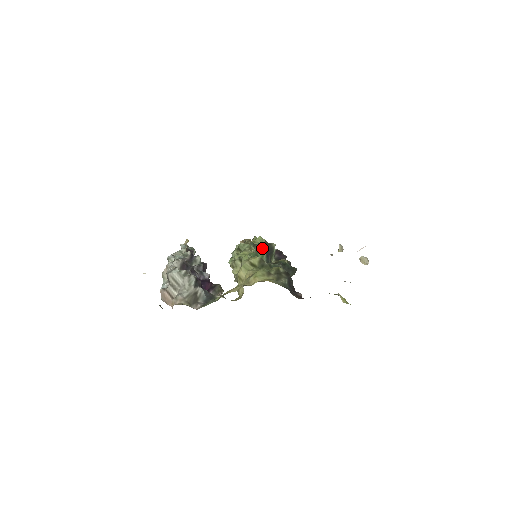
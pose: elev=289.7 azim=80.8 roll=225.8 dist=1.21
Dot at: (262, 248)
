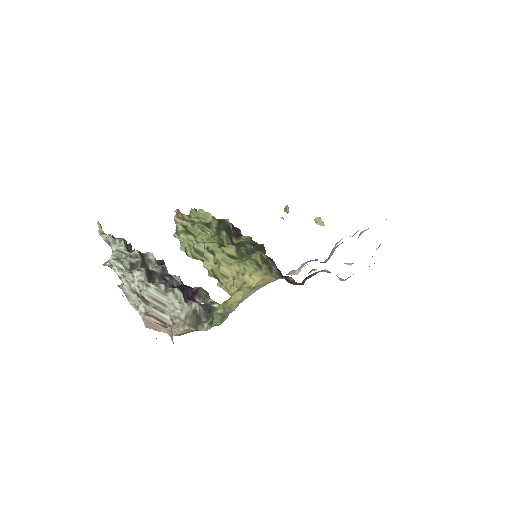
Dot at: (218, 228)
